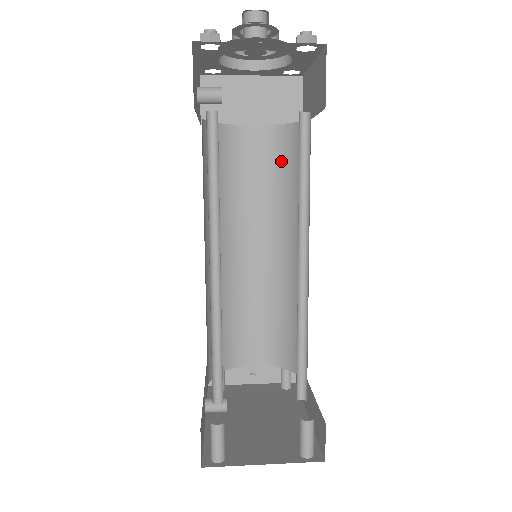
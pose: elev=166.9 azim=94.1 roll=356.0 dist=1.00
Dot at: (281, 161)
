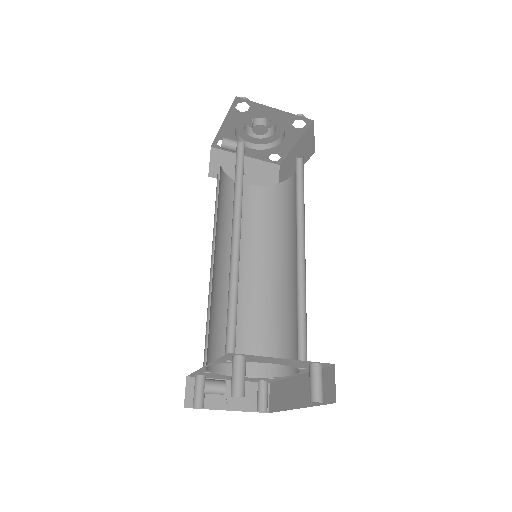
Dot at: (267, 208)
